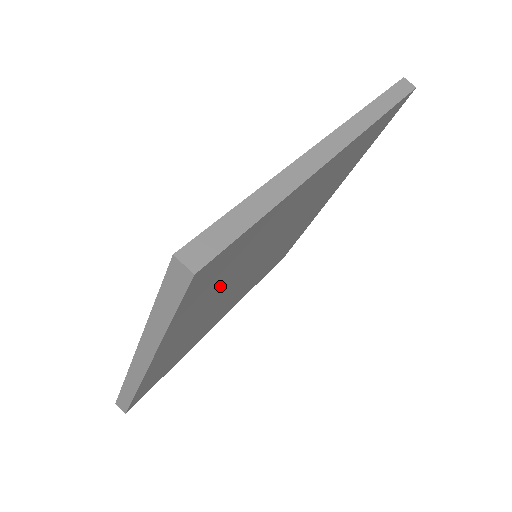
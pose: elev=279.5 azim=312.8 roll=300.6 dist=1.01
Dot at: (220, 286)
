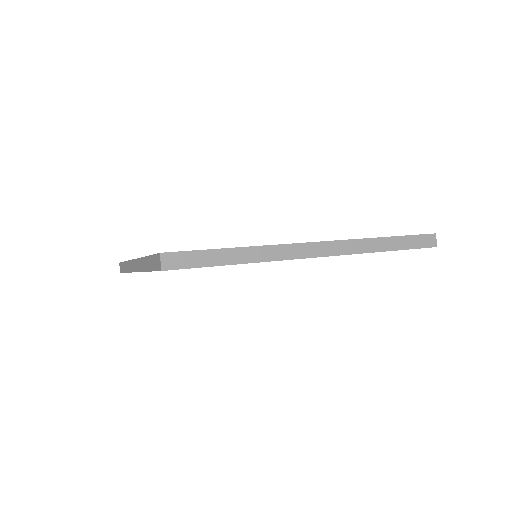
Dot at: occluded
